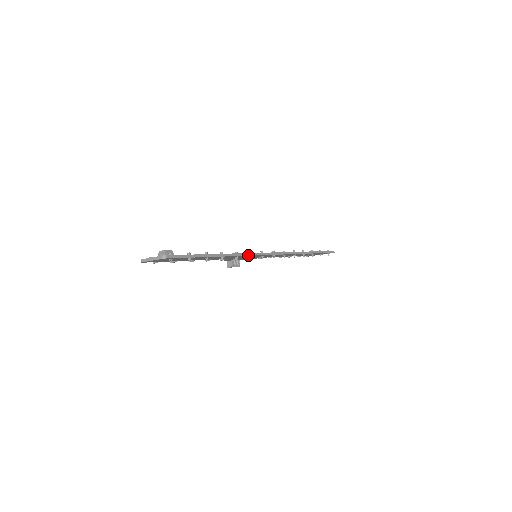
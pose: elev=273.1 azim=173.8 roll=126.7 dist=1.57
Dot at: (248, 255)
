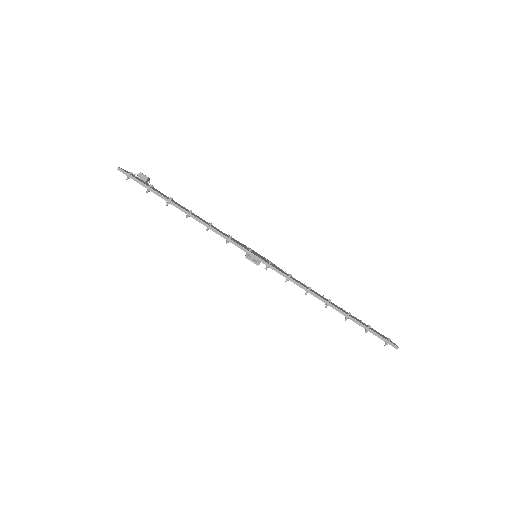
Dot at: (219, 234)
